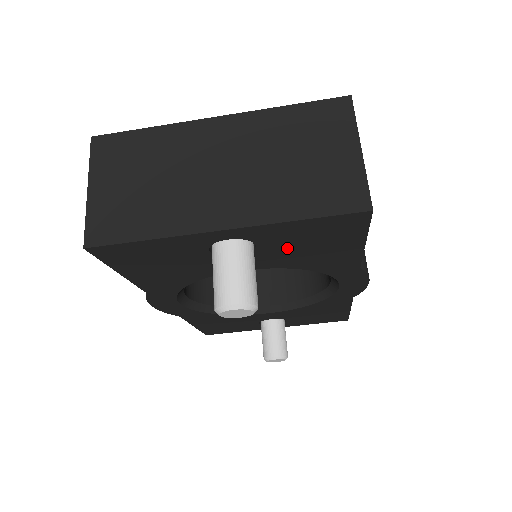
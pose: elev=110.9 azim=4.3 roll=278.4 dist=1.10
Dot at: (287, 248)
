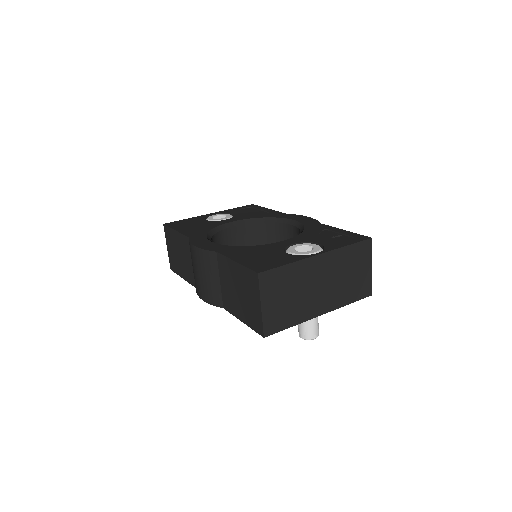
Dot at: occluded
